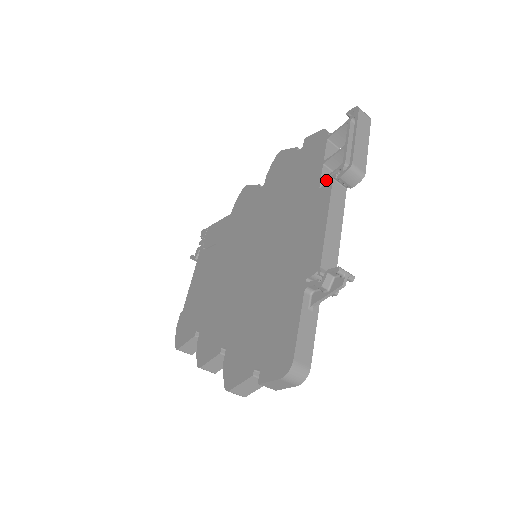
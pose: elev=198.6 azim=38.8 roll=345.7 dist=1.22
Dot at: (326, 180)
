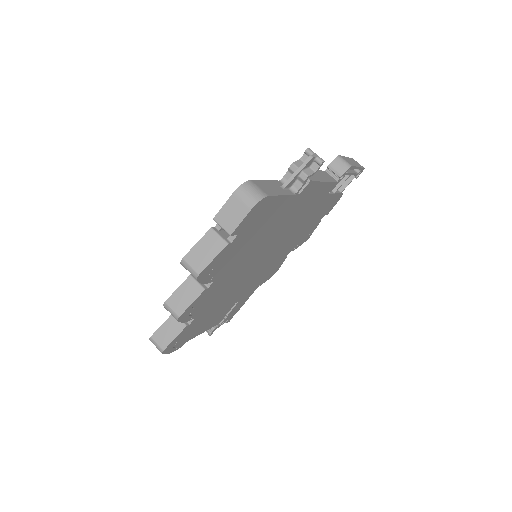
Dot at: occluded
